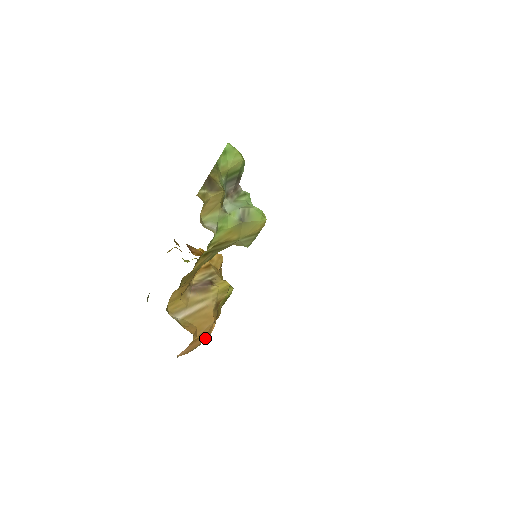
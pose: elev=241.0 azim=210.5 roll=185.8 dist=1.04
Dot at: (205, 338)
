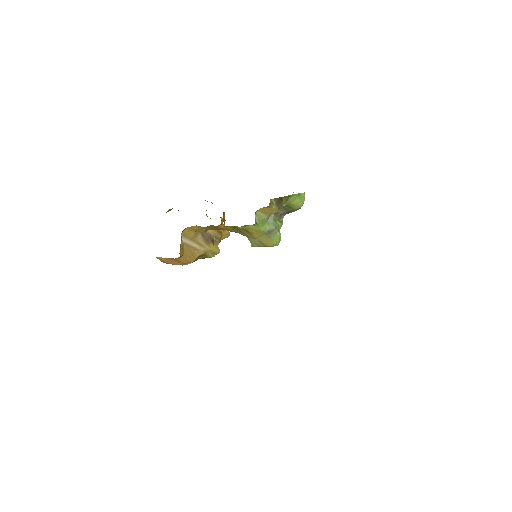
Dot at: (178, 264)
